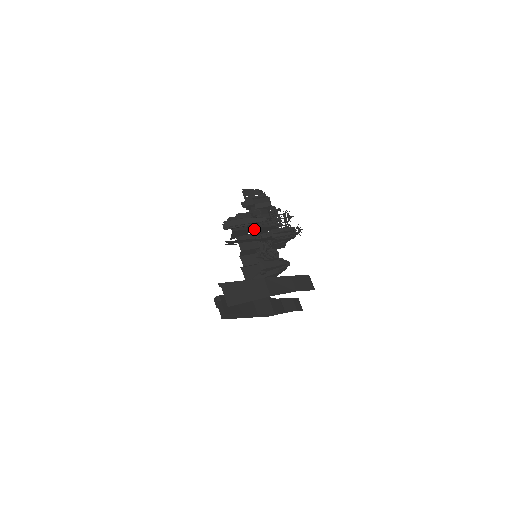
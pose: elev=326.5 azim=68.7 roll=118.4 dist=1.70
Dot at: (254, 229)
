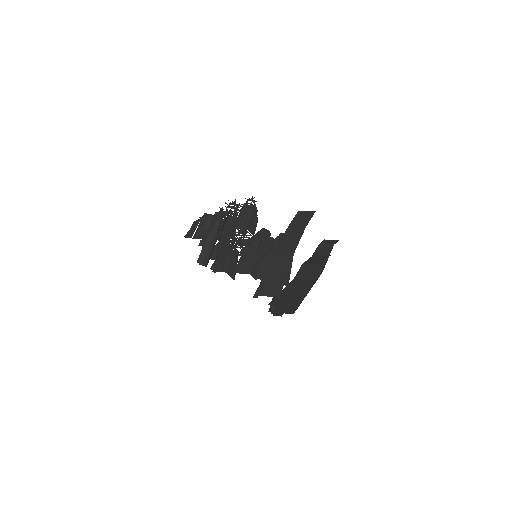
Dot at: (236, 252)
